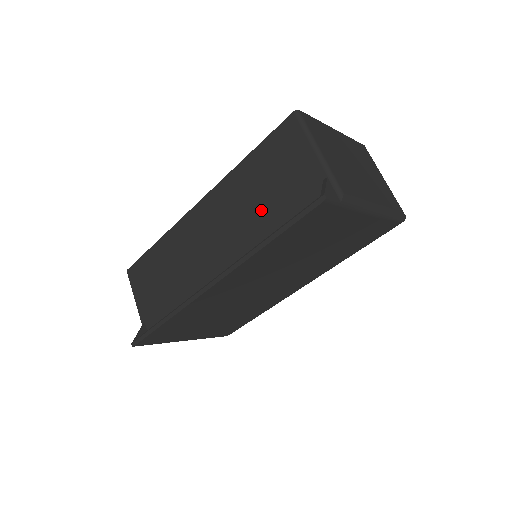
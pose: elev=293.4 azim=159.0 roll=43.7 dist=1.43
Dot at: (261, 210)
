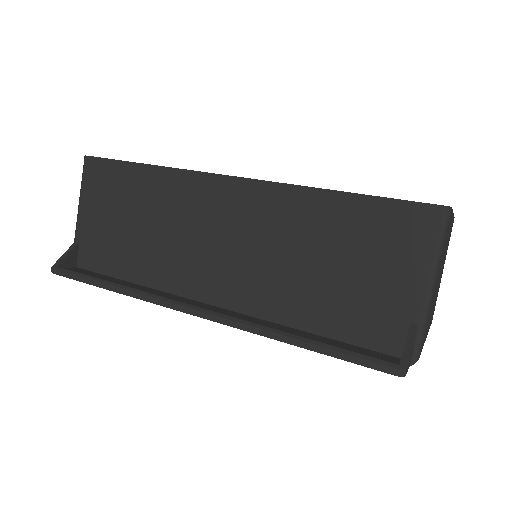
Dot at: (311, 274)
